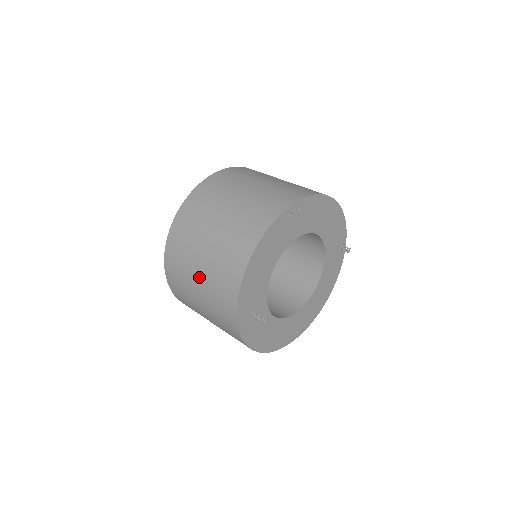
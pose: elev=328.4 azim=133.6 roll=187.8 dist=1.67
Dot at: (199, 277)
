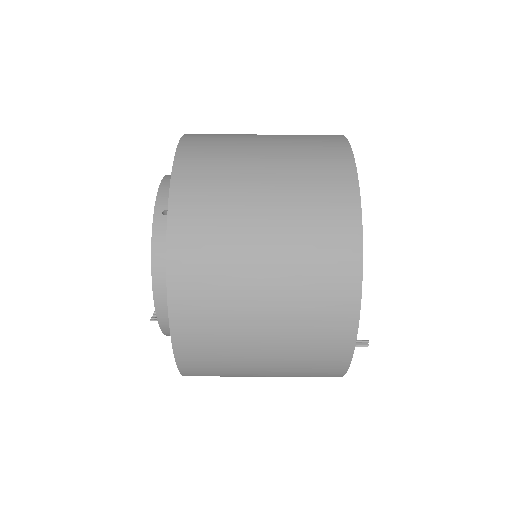
Dot at: (266, 356)
